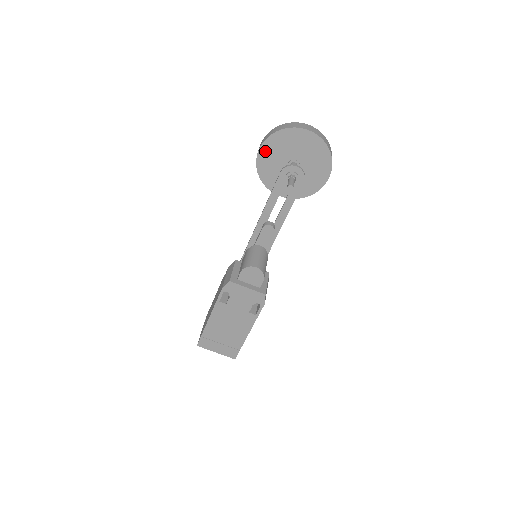
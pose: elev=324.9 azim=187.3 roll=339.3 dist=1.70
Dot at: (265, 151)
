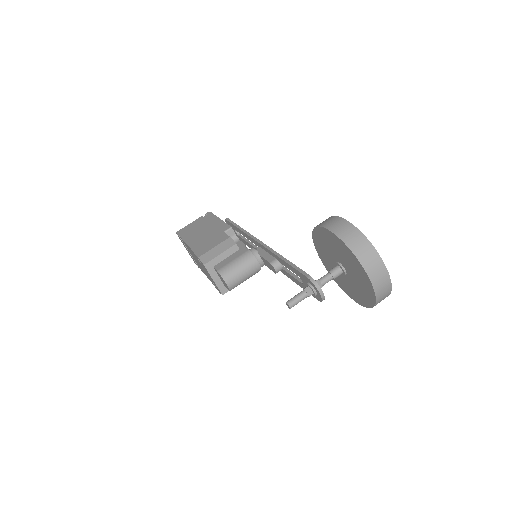
Dot at: (330, 235)
